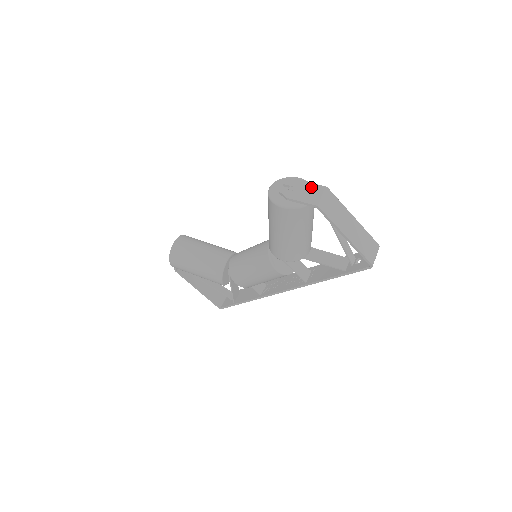
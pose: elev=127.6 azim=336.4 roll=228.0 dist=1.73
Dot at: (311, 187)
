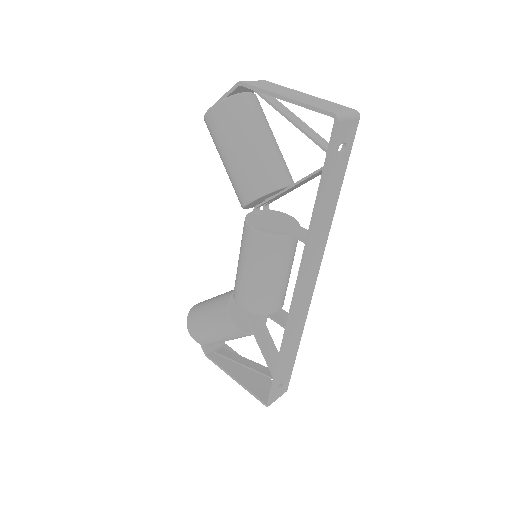
Dot at: occluded
